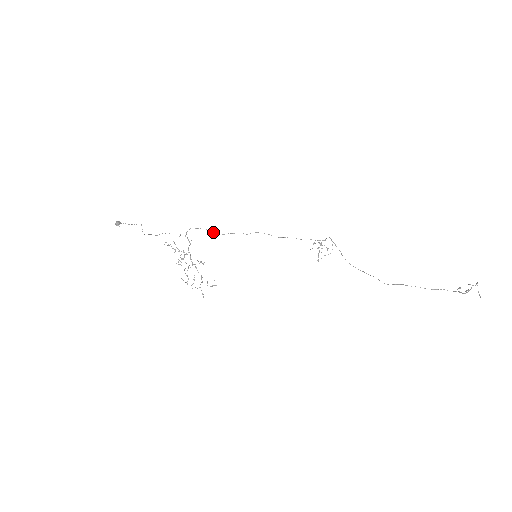
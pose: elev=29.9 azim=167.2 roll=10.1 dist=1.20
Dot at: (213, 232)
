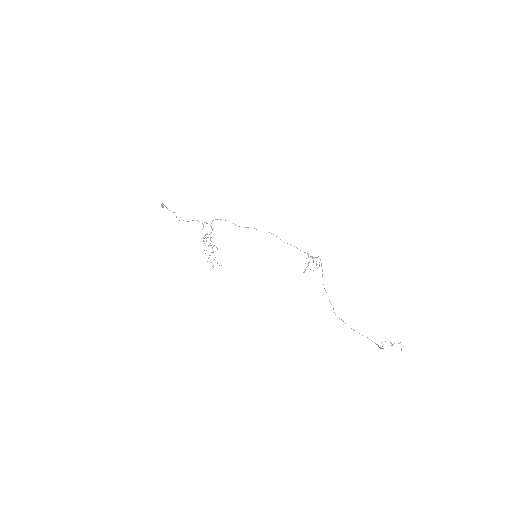
Dot at: (235, 224)
